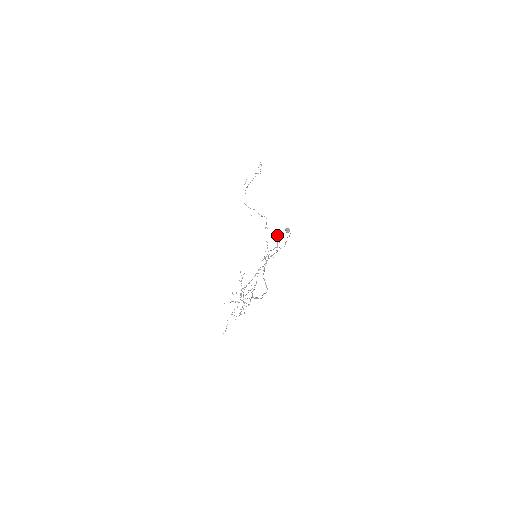
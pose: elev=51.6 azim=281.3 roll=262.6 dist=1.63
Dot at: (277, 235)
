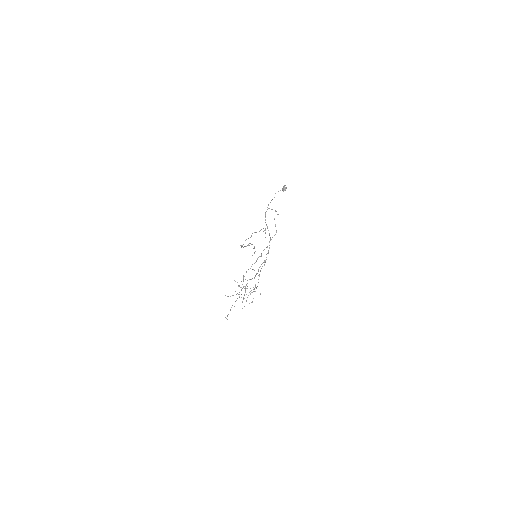
Dot at: occluded
